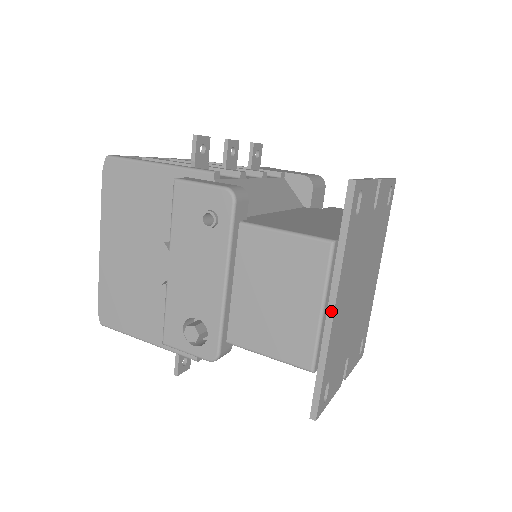
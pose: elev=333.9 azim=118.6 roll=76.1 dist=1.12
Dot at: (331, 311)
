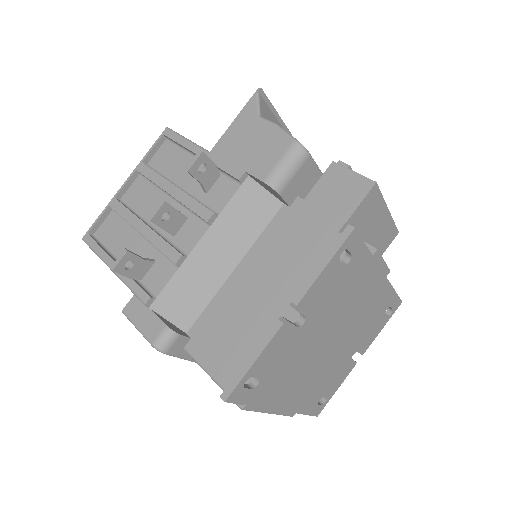
Dot at: (280, 409)
